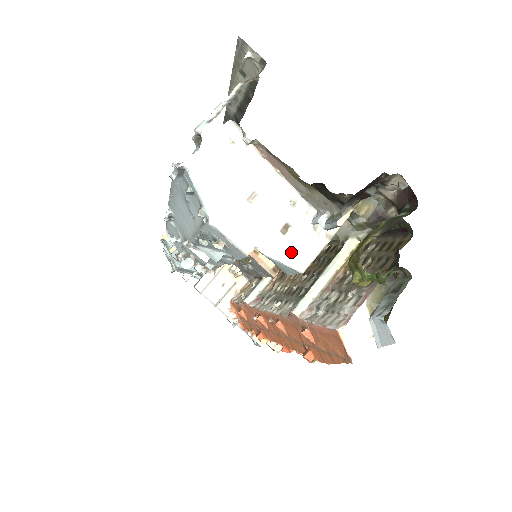
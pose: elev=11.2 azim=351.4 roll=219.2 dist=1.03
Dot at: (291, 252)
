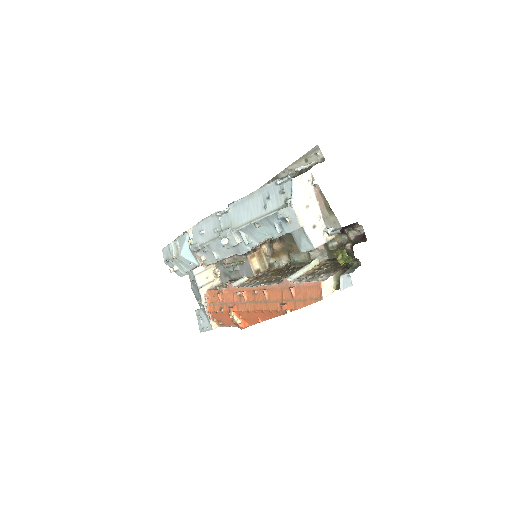
Dot at: (314, 237)
